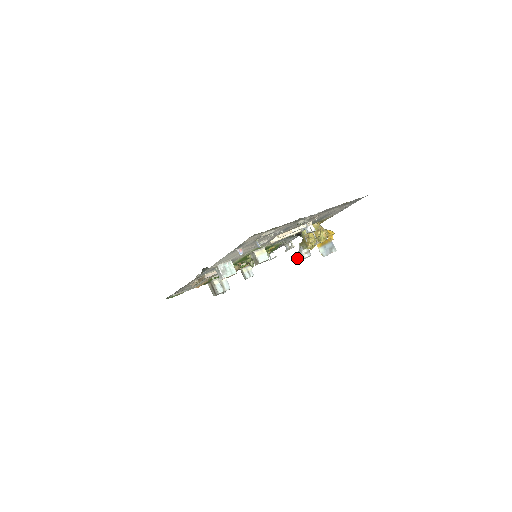
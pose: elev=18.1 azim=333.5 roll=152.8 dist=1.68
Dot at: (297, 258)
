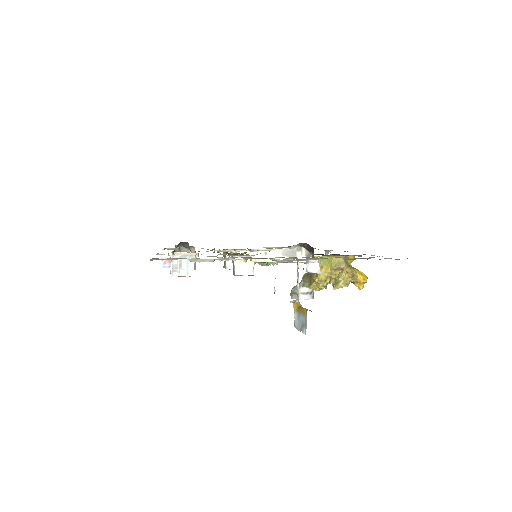
Dot at: (290, 293)
